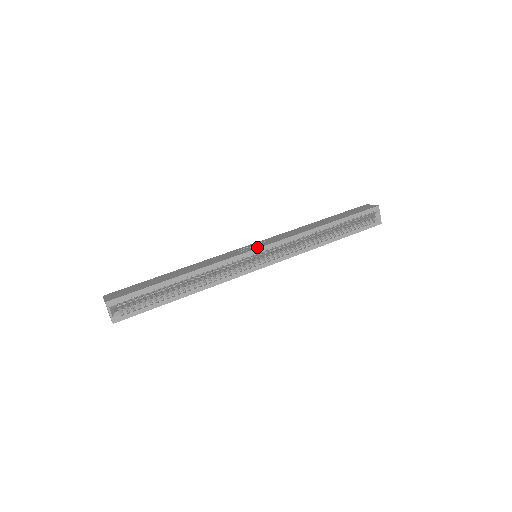
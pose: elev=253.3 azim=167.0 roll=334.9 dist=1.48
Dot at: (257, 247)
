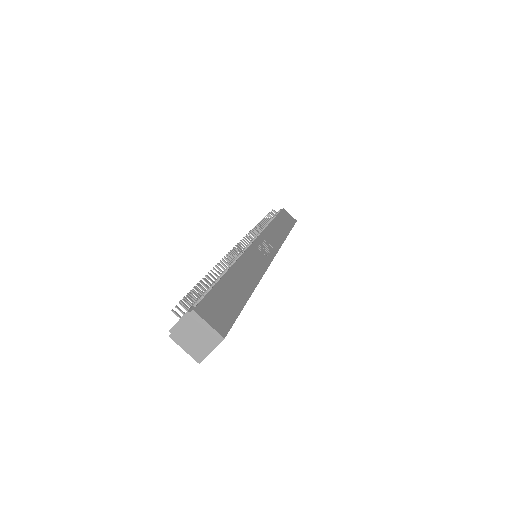
Dot at: (273, 254)
